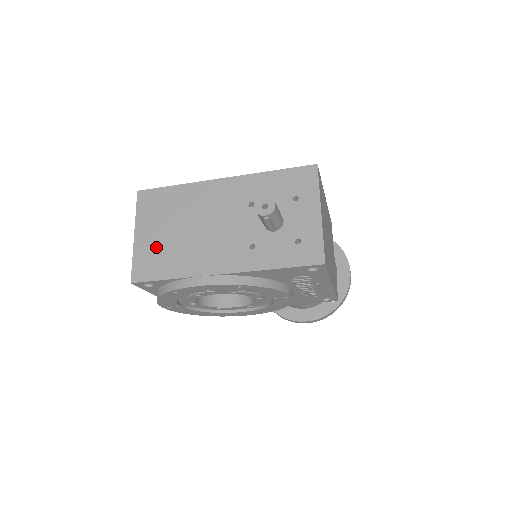
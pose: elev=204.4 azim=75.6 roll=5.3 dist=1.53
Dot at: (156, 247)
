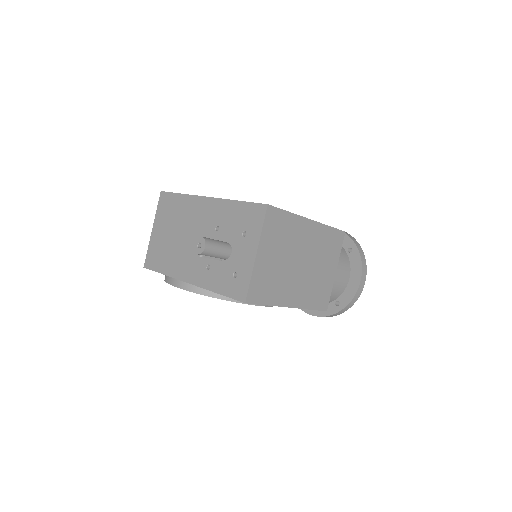
Dot at: (160, 244)
